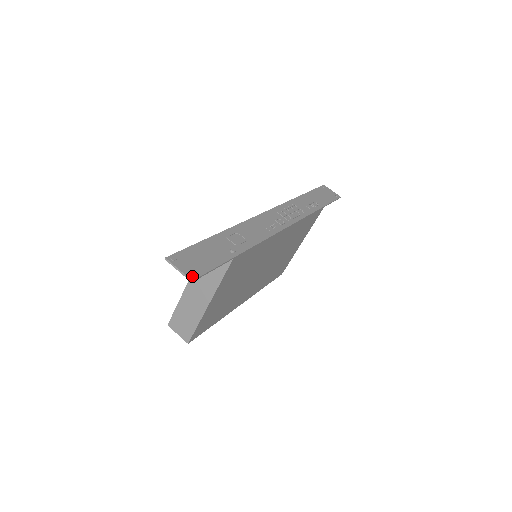
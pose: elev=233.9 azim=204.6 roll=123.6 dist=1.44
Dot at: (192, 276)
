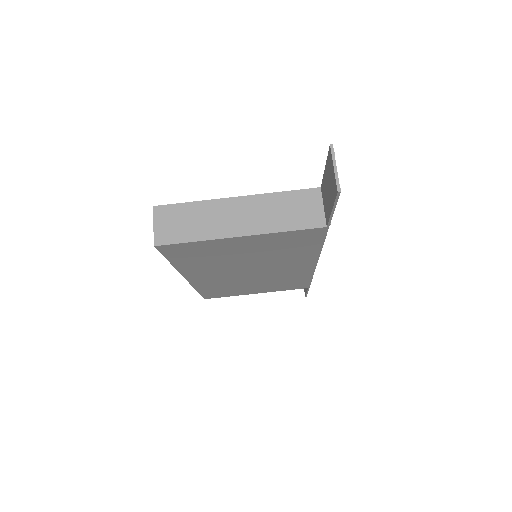
Dot at: (340, 188)
